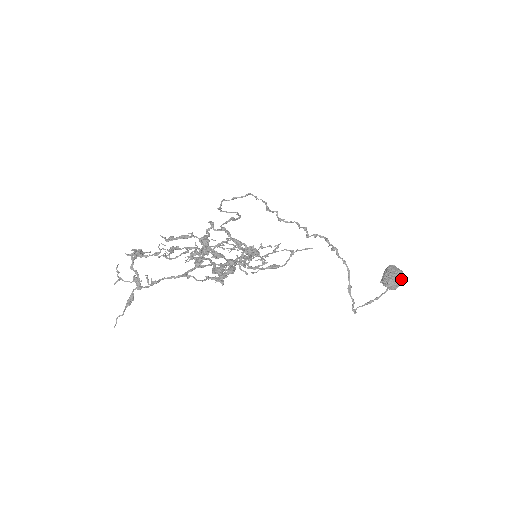
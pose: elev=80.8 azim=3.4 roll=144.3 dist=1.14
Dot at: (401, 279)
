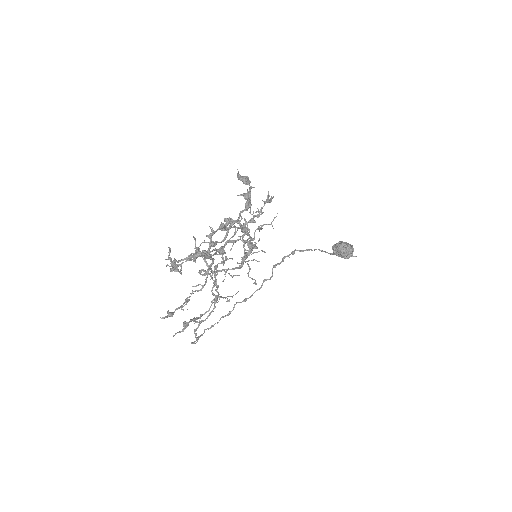
Dot at: occluded
